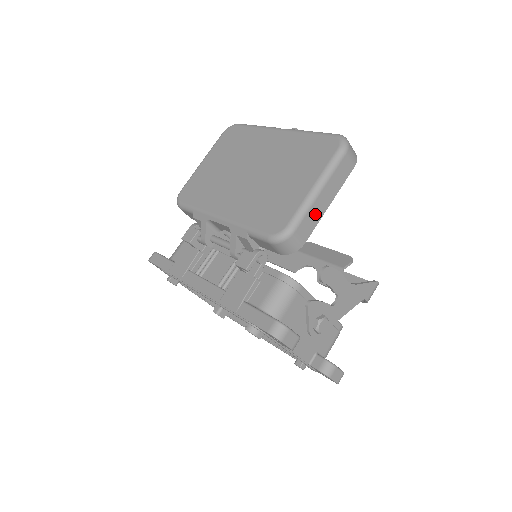
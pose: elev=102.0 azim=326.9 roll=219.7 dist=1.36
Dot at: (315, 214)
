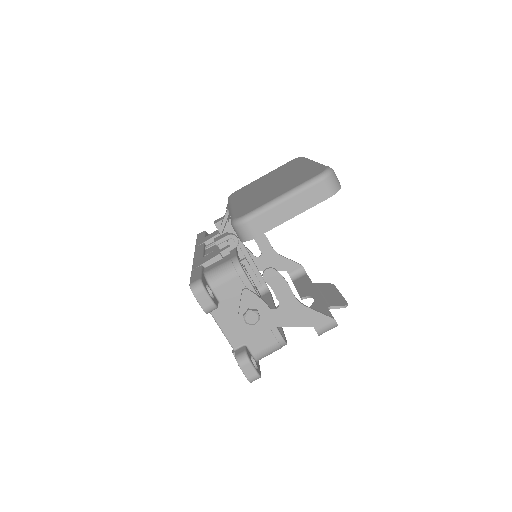
Dot at: (274, 217)
